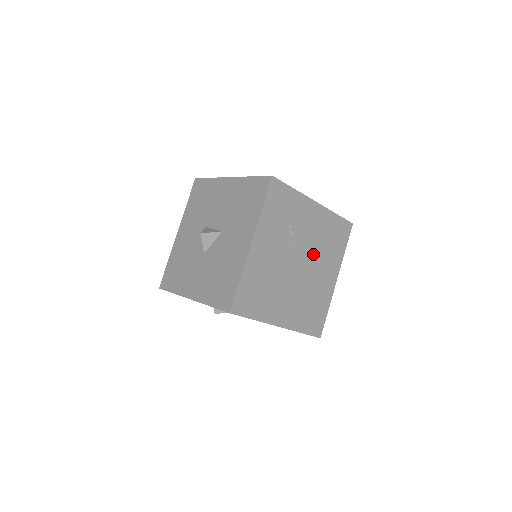
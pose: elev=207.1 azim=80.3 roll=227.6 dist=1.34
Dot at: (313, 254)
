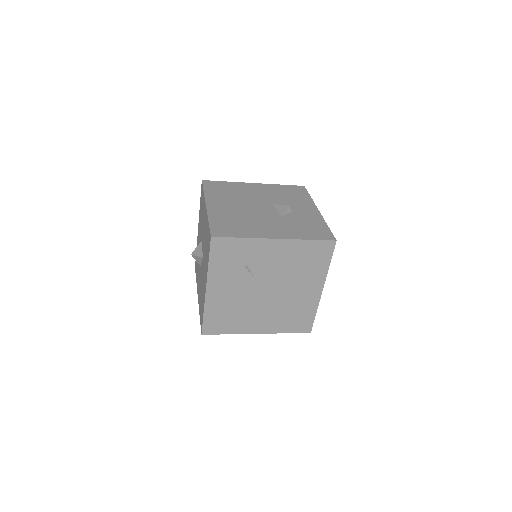
Dot at: (284, 279)
